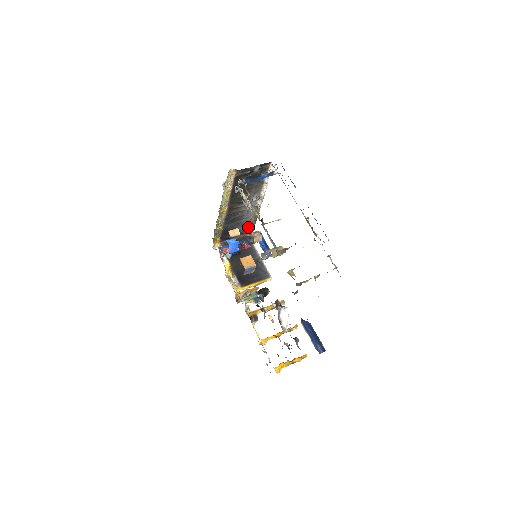
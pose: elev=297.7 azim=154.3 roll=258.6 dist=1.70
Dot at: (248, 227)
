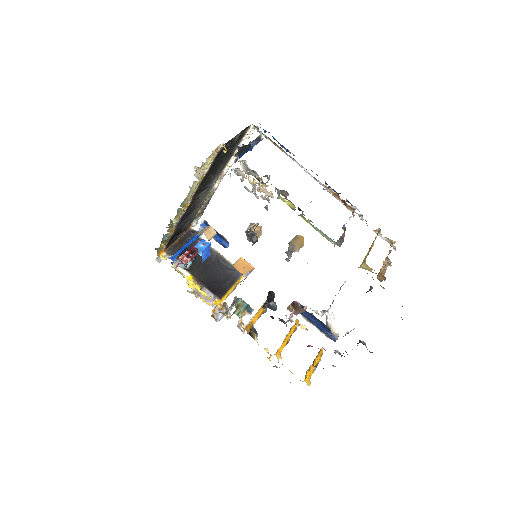
Dot at: (193, 219)
